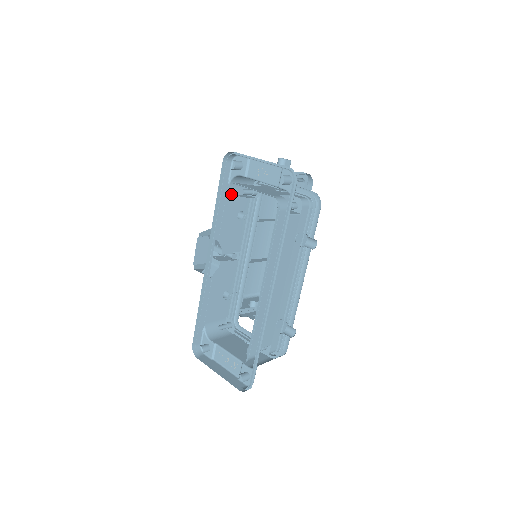
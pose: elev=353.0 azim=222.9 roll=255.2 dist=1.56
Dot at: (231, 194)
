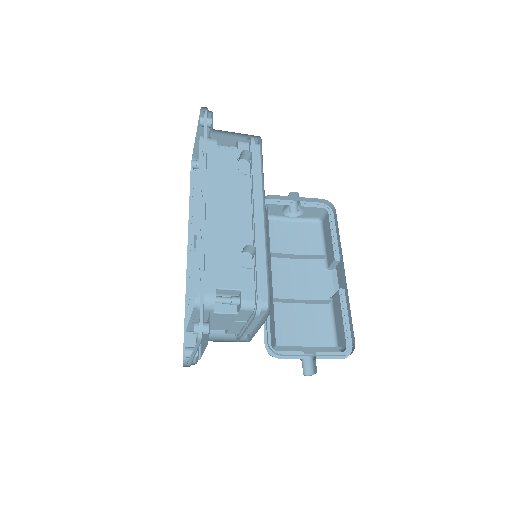
Dot at: occluded
